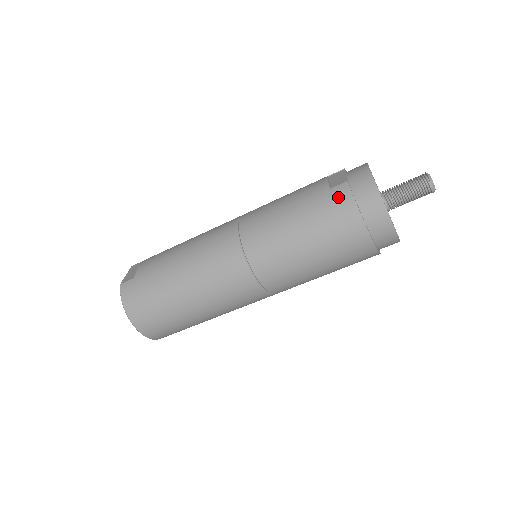
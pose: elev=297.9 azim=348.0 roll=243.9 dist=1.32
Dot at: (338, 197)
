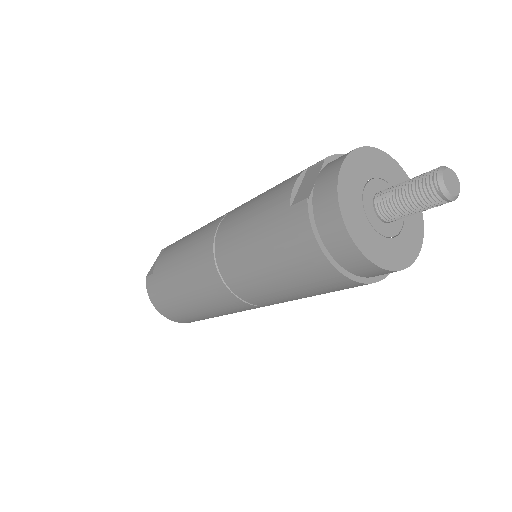
Dot at: (295, 223)
